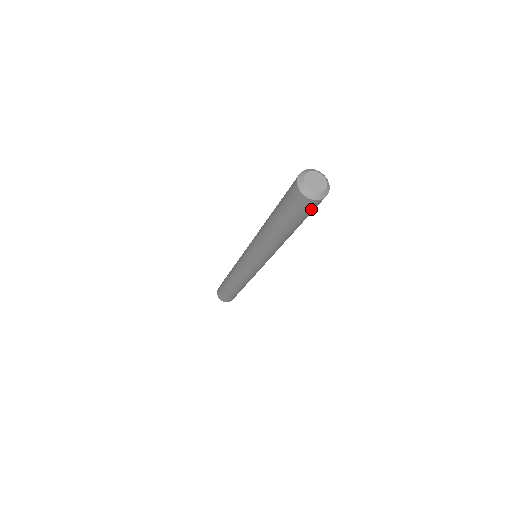
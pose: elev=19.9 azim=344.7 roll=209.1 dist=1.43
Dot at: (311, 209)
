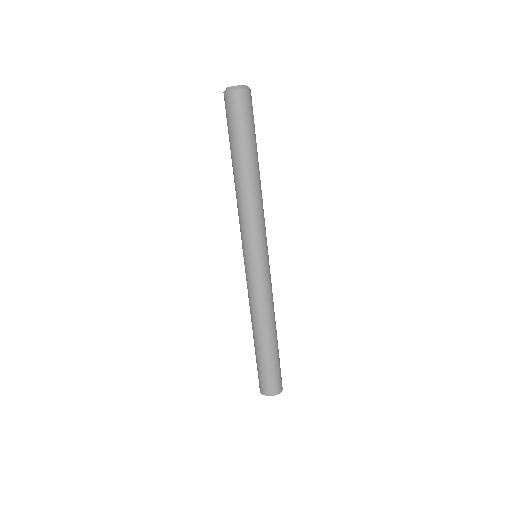
Dot at: (240, 109)
